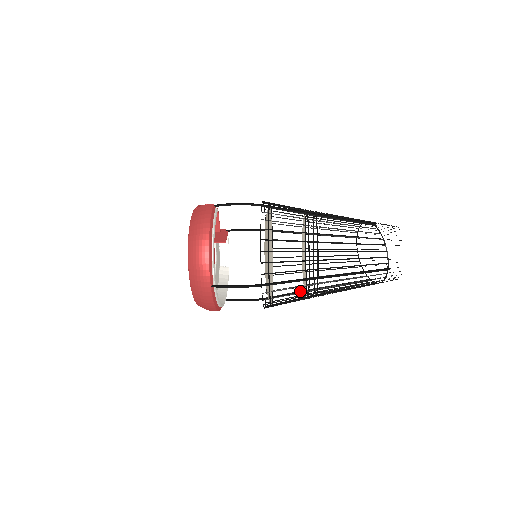
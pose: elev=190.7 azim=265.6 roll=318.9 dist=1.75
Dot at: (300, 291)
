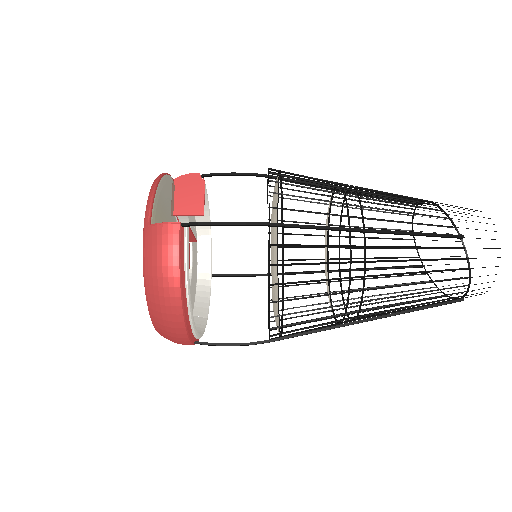
Dot at: (318, 272)
